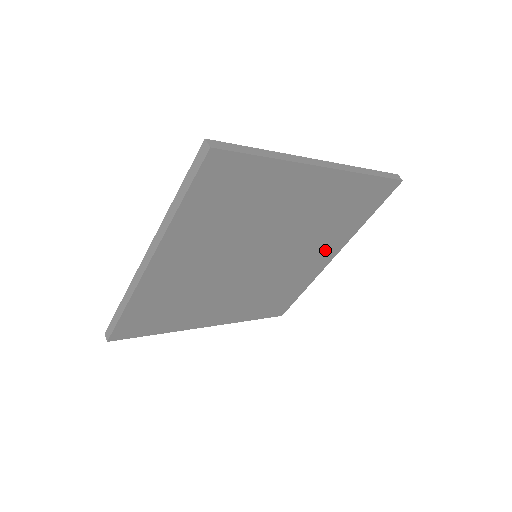
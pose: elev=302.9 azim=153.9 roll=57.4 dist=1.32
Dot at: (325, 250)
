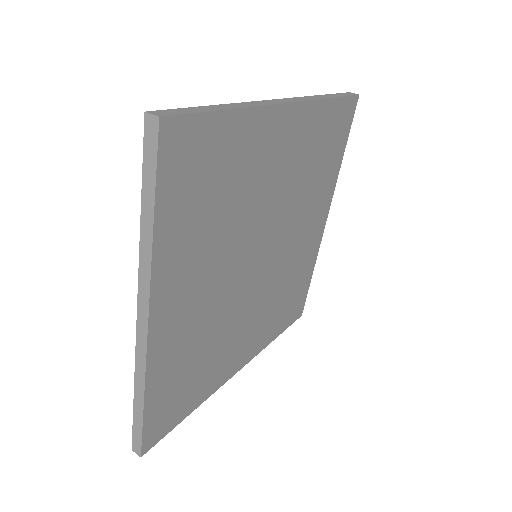
Dot at: (317, 215)
